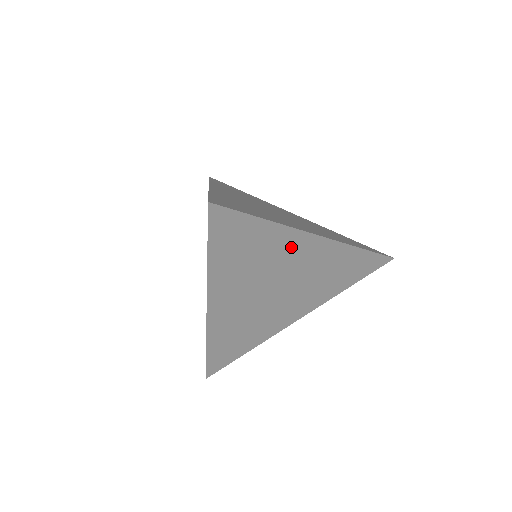
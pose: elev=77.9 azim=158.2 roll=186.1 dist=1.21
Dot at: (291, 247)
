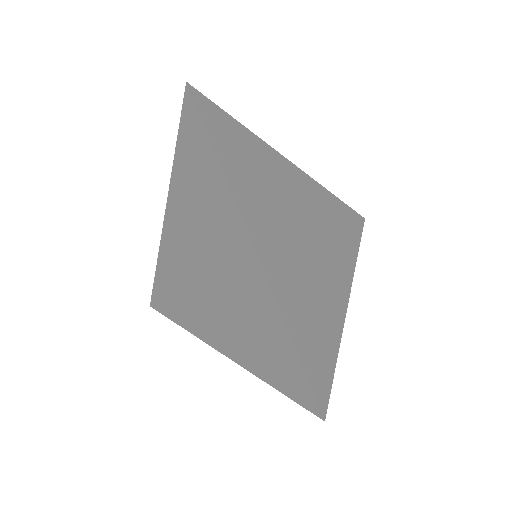
Dot at: occluded
